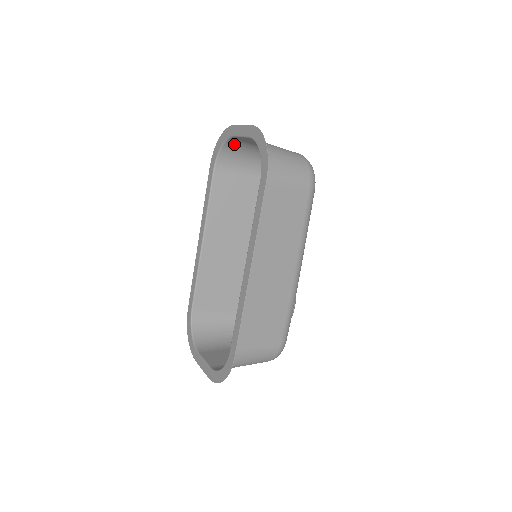
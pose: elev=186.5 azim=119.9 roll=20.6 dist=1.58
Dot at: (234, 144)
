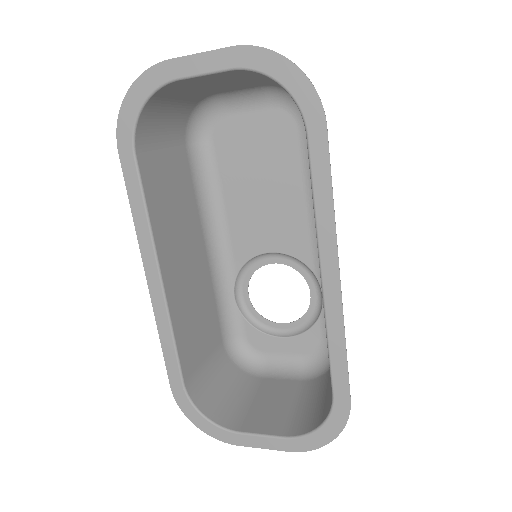
Dot at: (160, 97)
